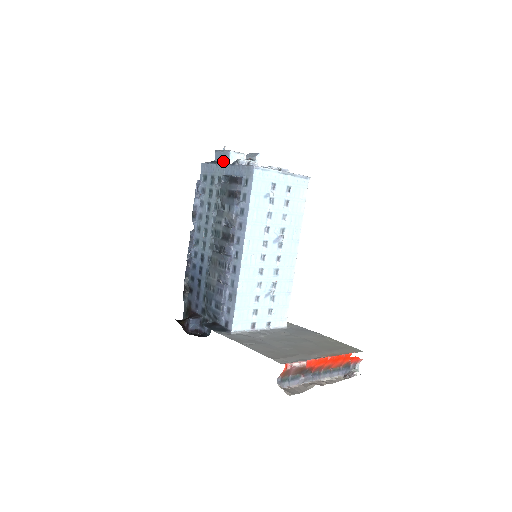
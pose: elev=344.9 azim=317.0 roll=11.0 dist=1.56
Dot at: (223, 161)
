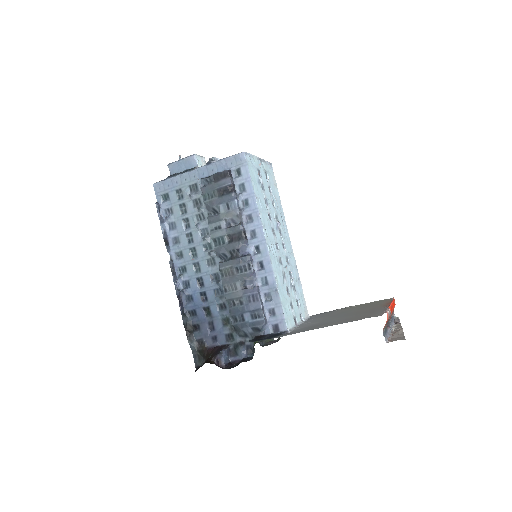
Dot at: (187, 169)
